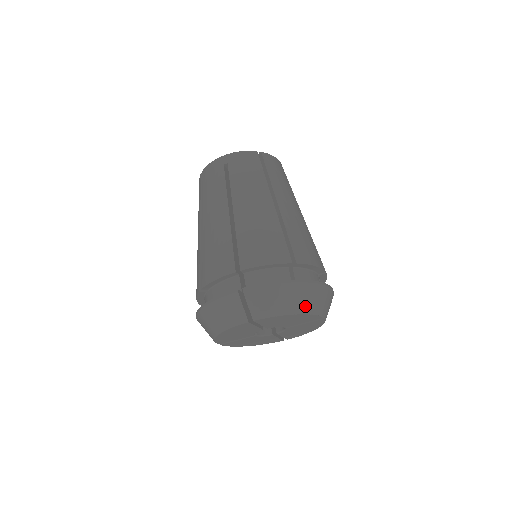
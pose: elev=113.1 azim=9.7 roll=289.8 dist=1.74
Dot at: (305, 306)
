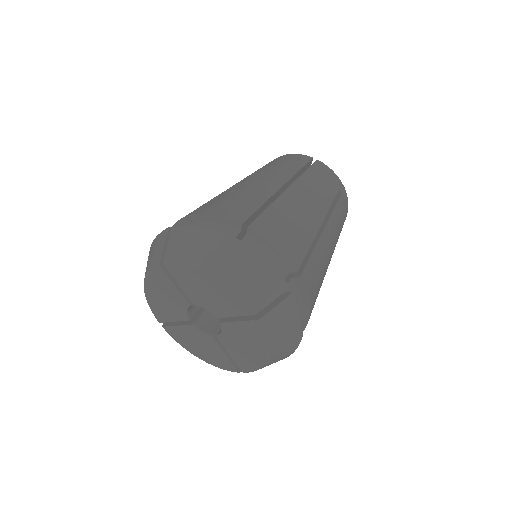
Dot at: (225, 271)
